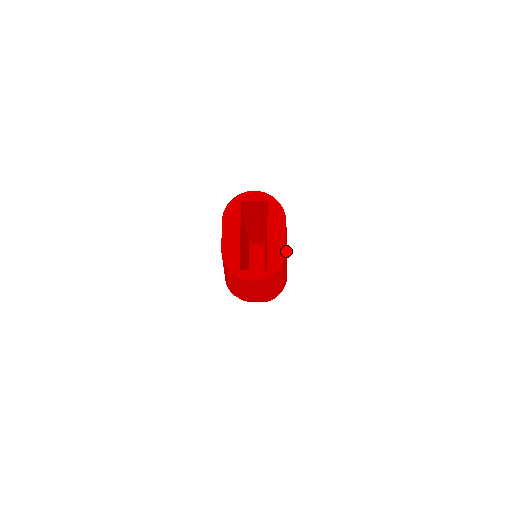
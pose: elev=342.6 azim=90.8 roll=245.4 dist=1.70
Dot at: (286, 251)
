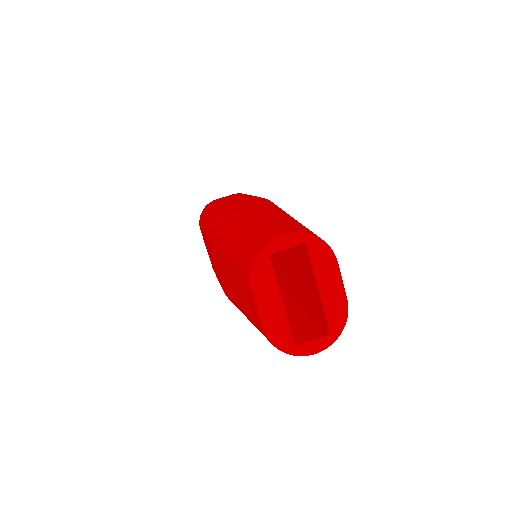
Dot at: occluded
